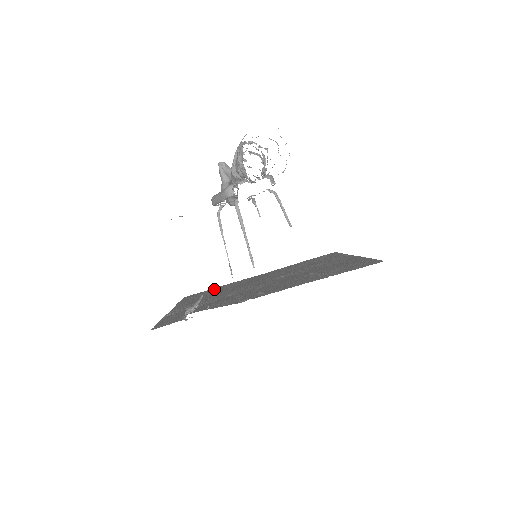
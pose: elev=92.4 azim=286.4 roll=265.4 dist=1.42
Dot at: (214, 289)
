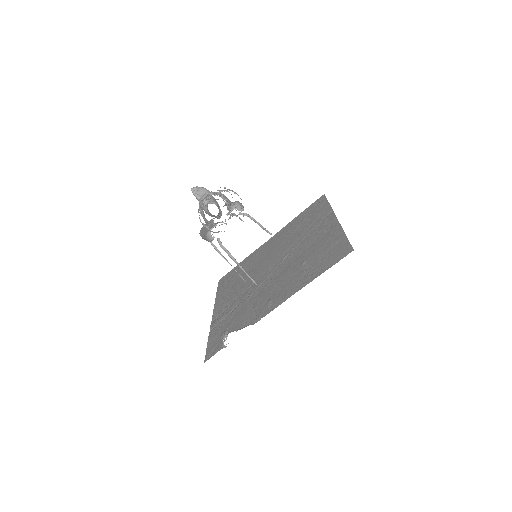
Dot at: (238, 268)
